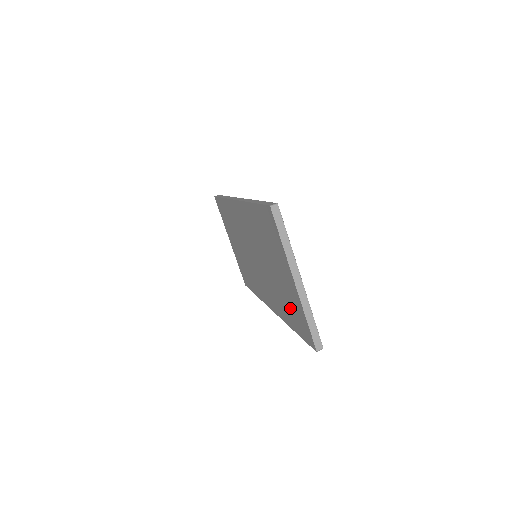
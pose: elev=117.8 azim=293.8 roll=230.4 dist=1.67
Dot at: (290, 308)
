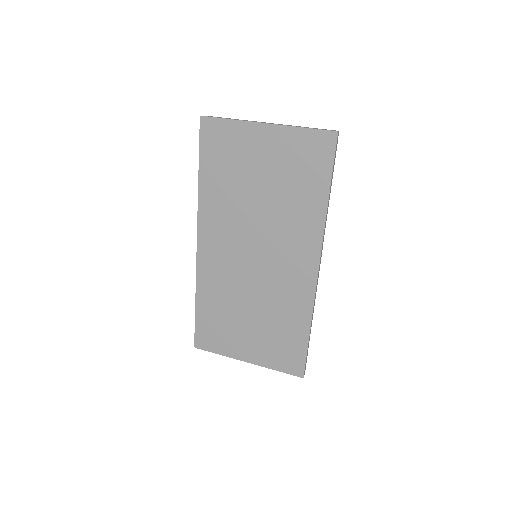
Dot at: (299, 175)
